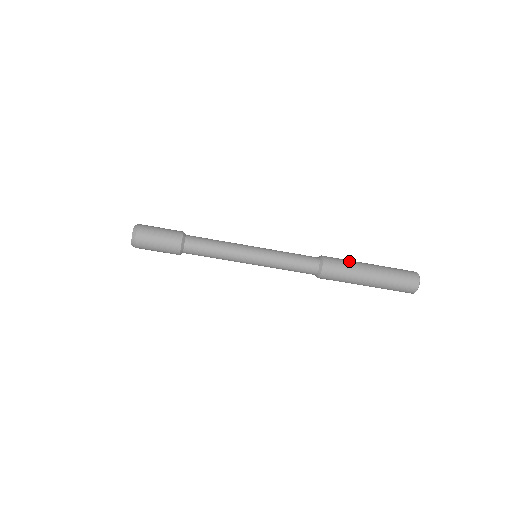
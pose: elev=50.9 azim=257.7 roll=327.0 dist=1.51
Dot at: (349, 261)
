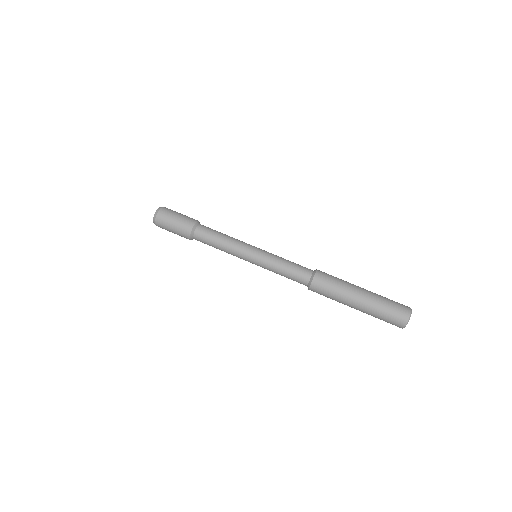
Dot at: occluded
